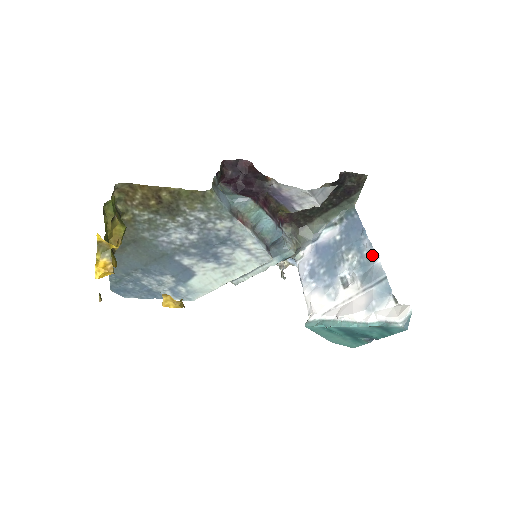
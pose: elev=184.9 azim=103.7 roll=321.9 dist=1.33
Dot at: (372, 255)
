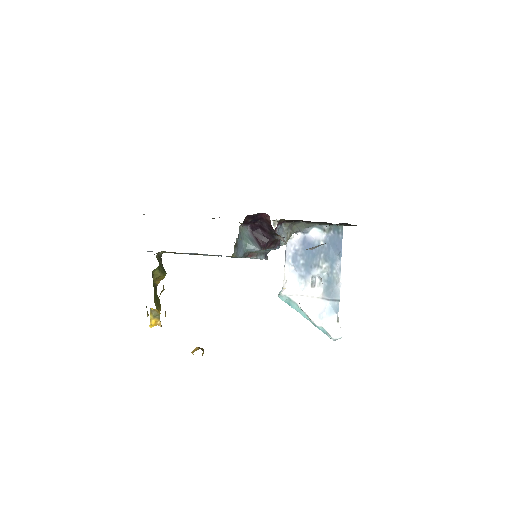
Dot at: (338, 278)
